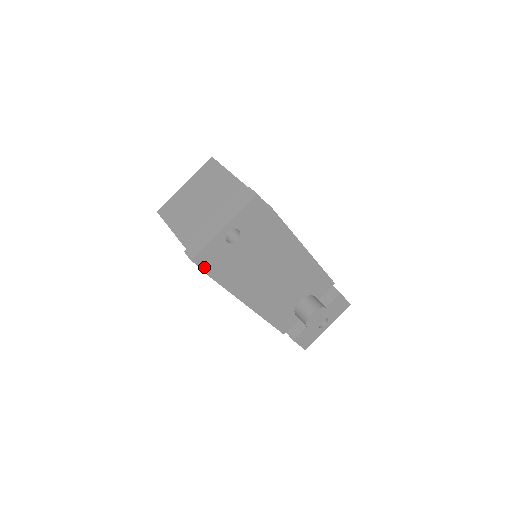
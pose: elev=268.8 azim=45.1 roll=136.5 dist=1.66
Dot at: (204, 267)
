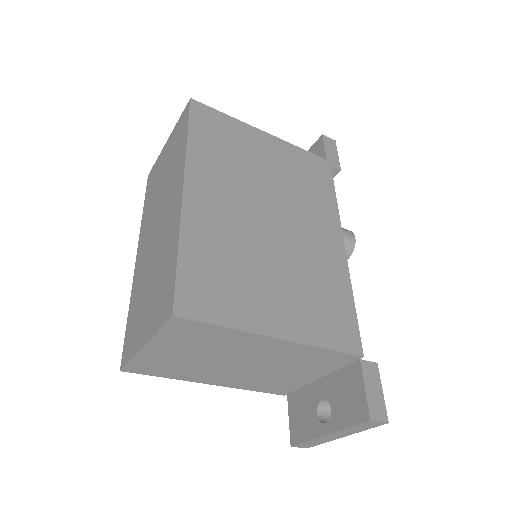
Dot at: occluded
